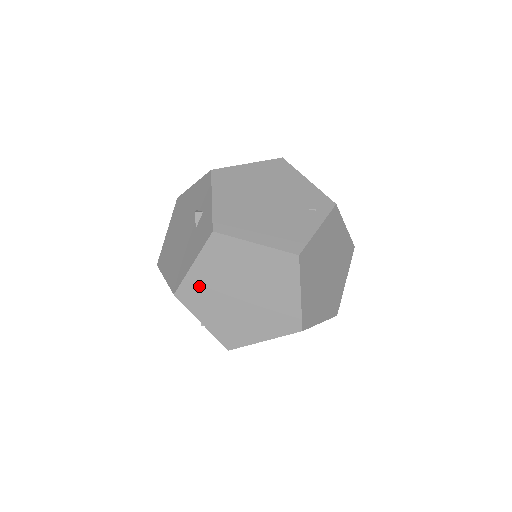
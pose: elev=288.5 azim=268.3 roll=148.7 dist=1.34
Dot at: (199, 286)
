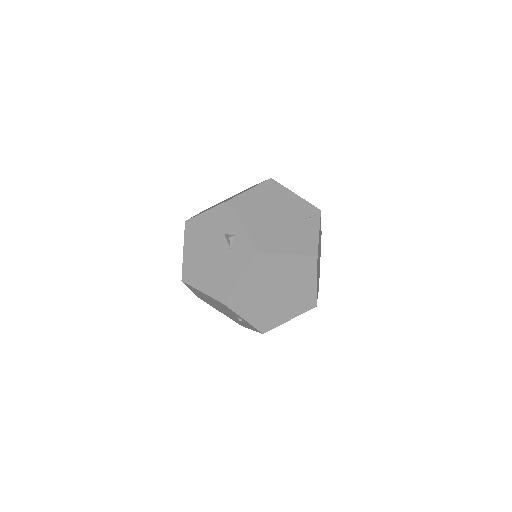
Dot at: (244, 293)
